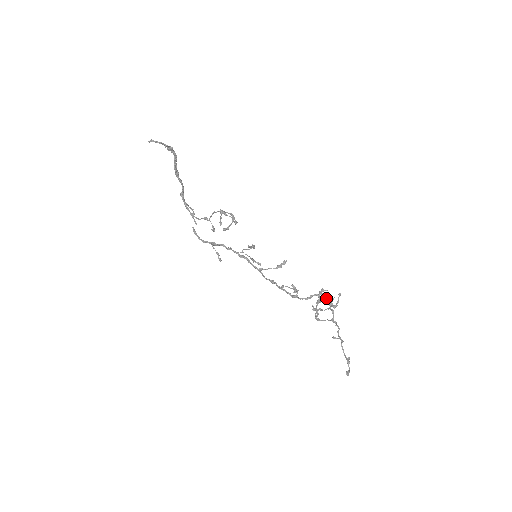
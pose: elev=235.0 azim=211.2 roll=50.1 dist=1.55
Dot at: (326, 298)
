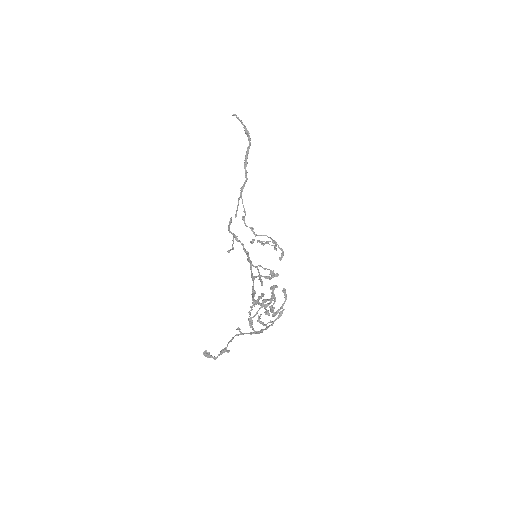
Dot at: (274, 301)
